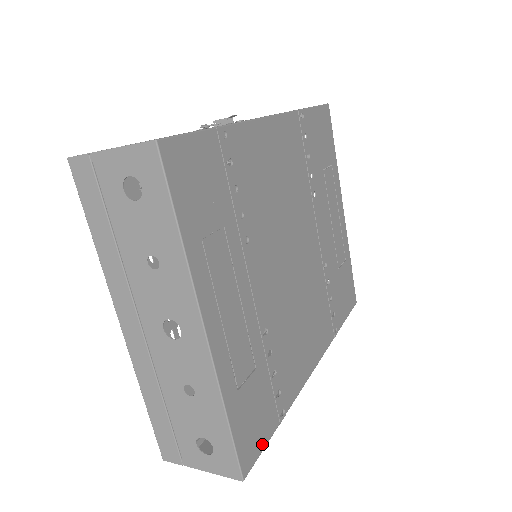
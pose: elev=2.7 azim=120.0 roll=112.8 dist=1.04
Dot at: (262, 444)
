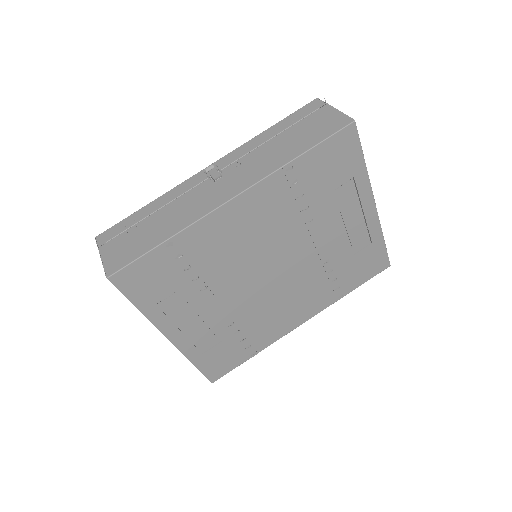
Dot at: (230, 369)
